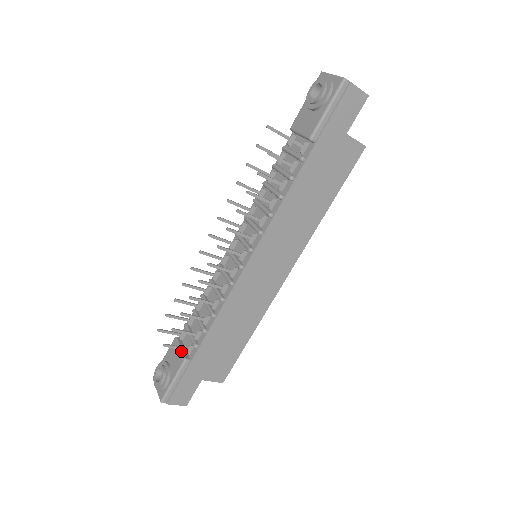
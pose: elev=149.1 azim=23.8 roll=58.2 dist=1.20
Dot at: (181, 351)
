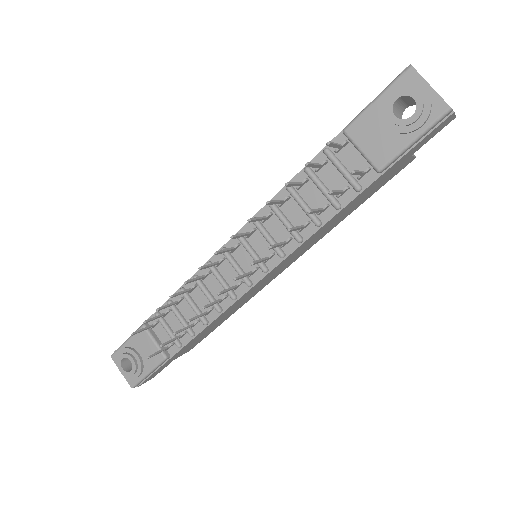
Dot at: (157, 346)
